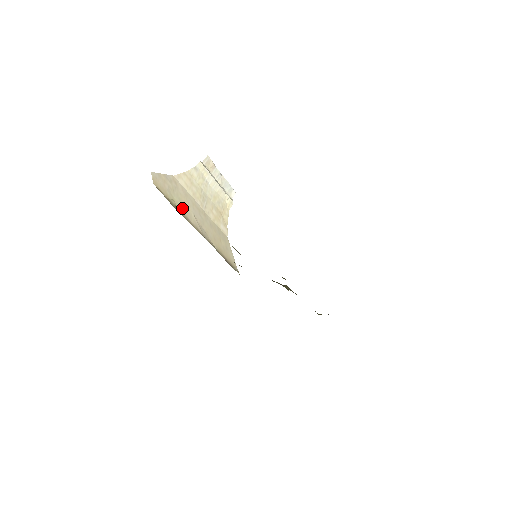
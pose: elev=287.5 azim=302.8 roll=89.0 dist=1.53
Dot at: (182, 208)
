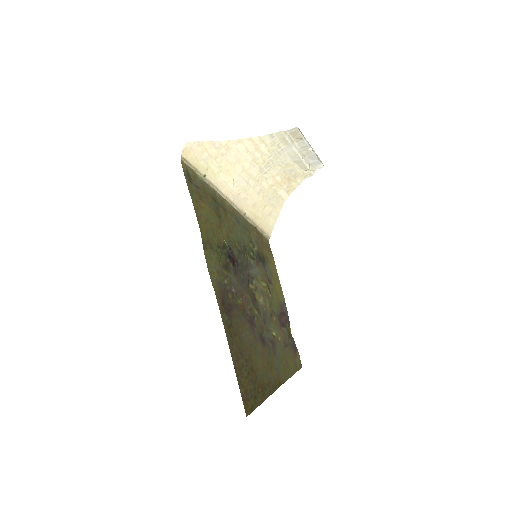
Dot at: (217, 177)
